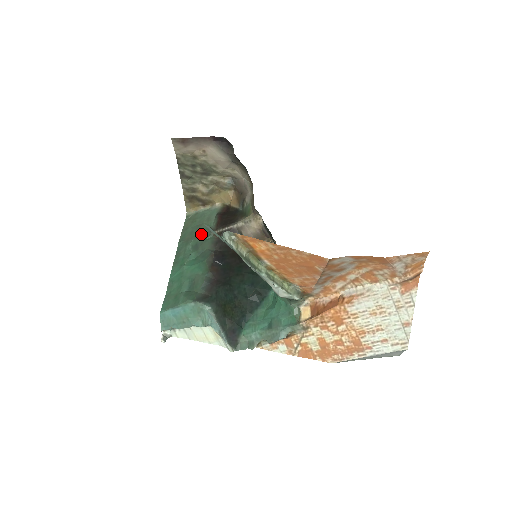
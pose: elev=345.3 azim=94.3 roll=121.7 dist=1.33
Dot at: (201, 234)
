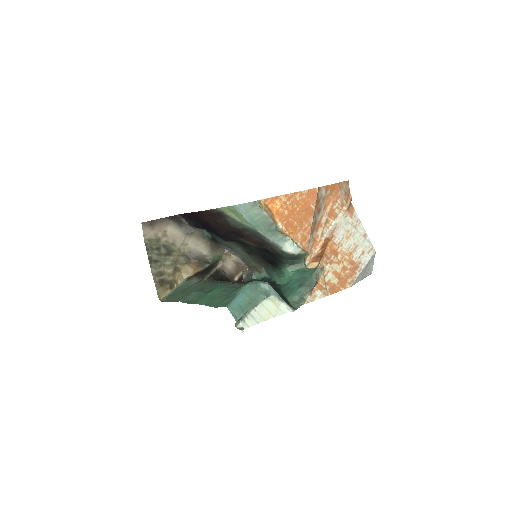
Dot at: (194, 287)
